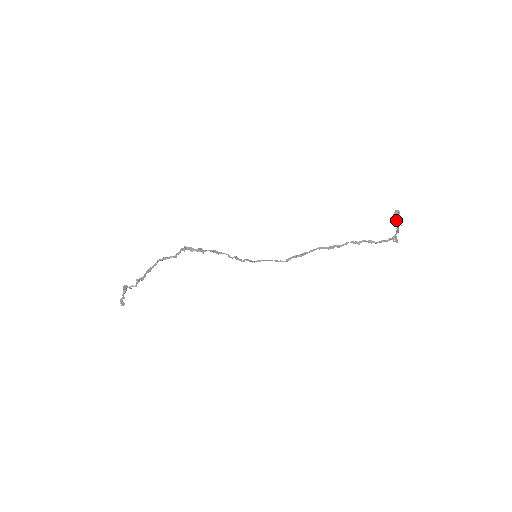
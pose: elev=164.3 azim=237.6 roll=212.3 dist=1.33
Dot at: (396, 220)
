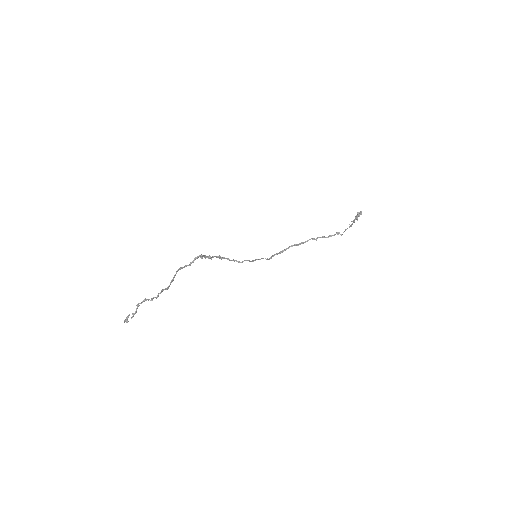
Dot at: (357, 218)
